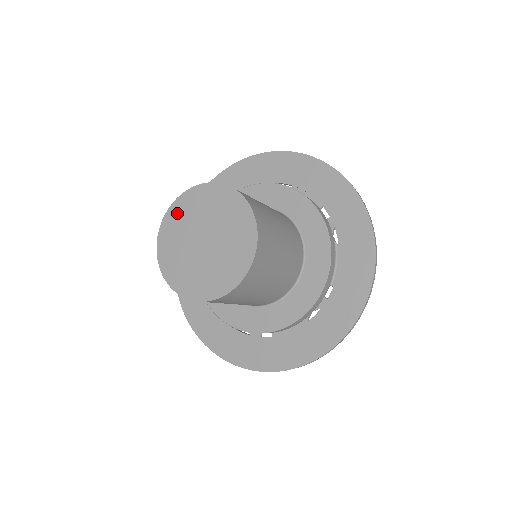
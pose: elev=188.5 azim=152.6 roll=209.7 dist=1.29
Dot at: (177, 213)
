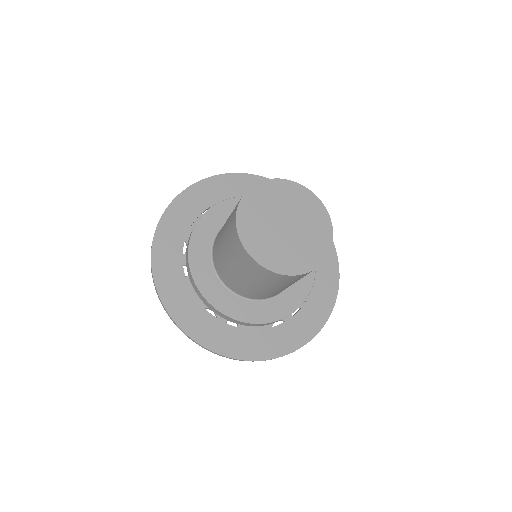
Dot at: (247, 219)
